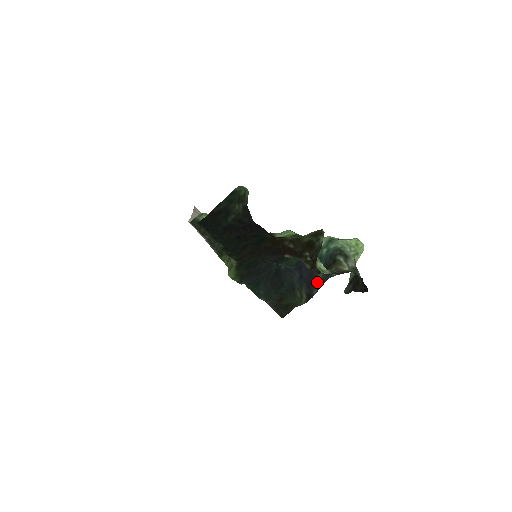
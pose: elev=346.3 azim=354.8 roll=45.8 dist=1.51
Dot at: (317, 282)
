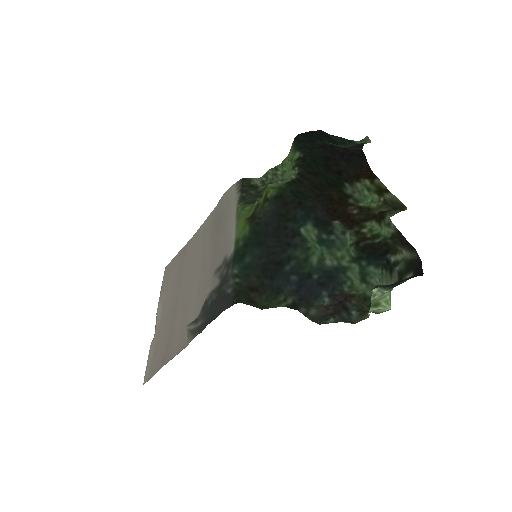
Dot at: (309, 310)
